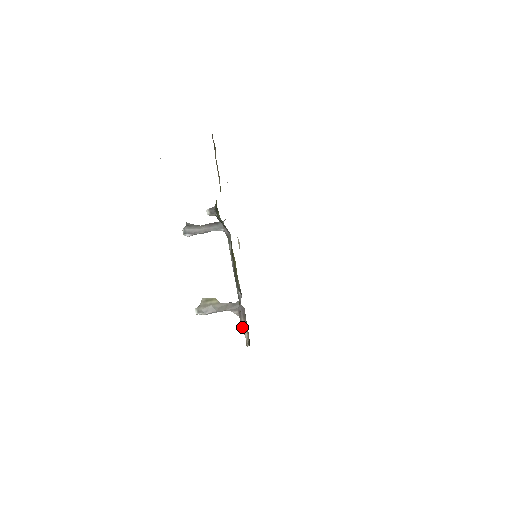
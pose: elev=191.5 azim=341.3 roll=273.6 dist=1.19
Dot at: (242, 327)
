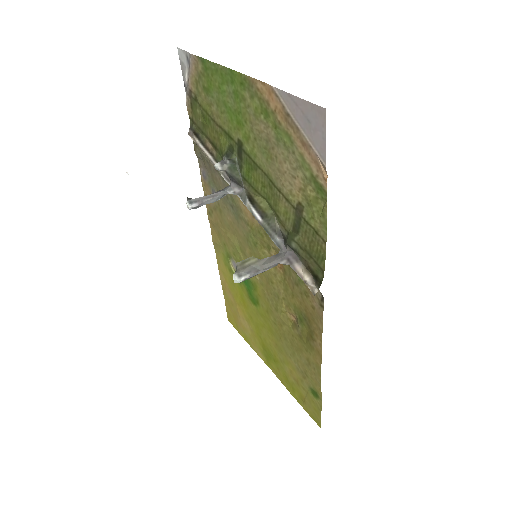
Dot at: (298, 275)
